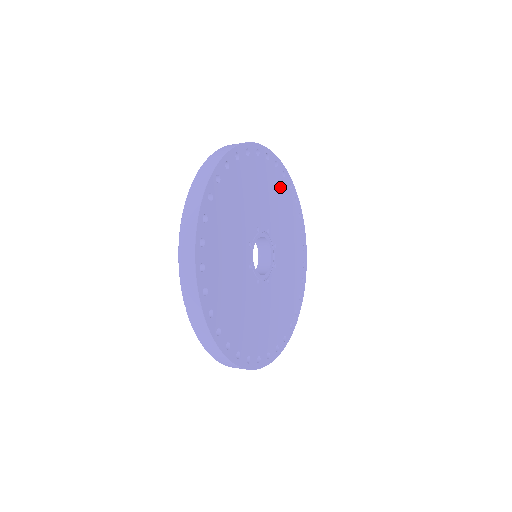
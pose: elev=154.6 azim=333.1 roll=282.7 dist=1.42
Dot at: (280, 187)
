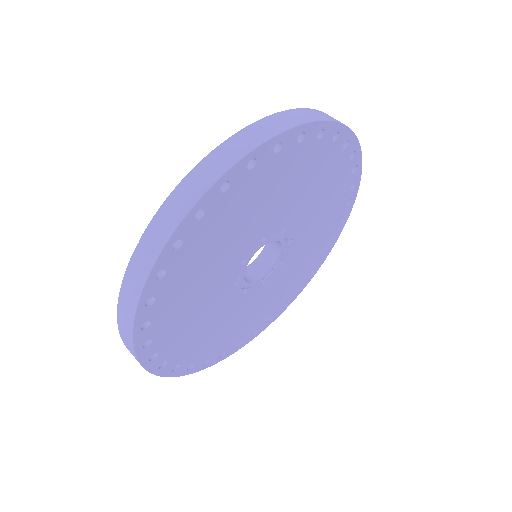
Dot at: (336, 211)
